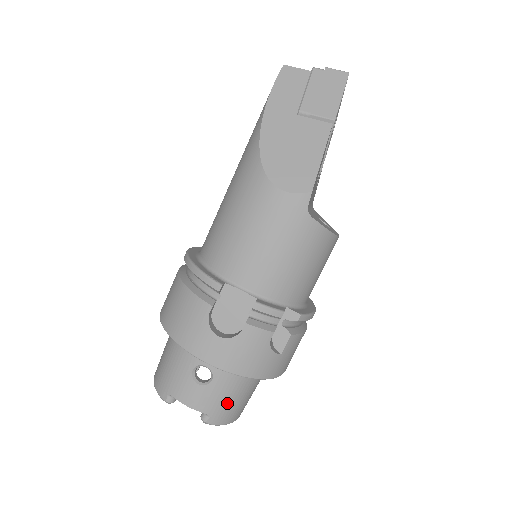
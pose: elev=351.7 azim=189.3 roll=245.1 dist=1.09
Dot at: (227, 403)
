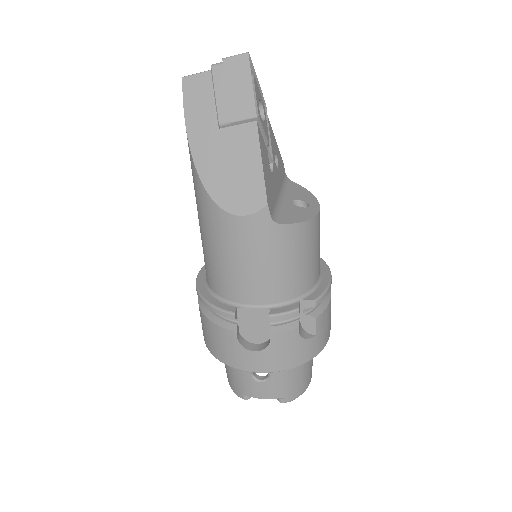
Dot at: (292, 383)
